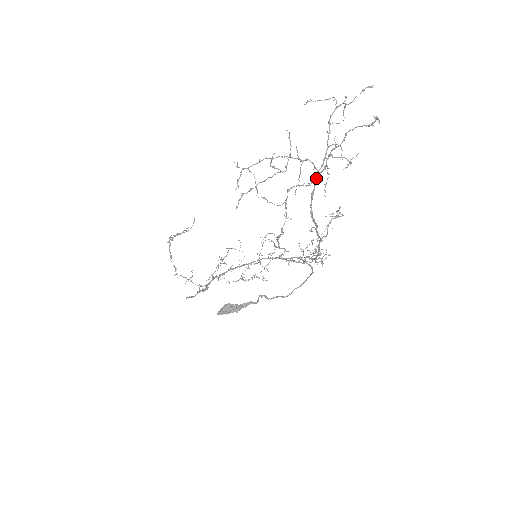
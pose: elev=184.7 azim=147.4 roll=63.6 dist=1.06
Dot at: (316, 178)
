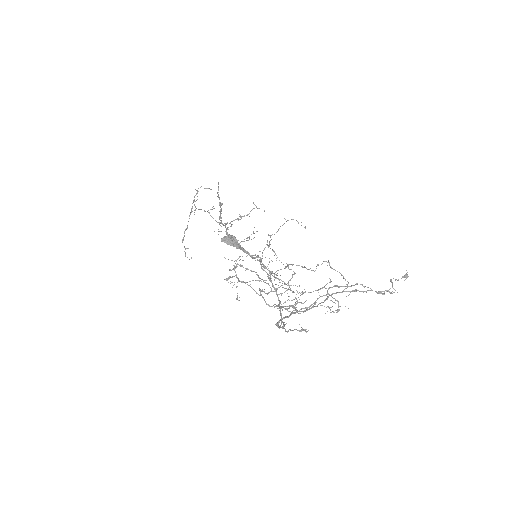
Dot at: (294, 313)
